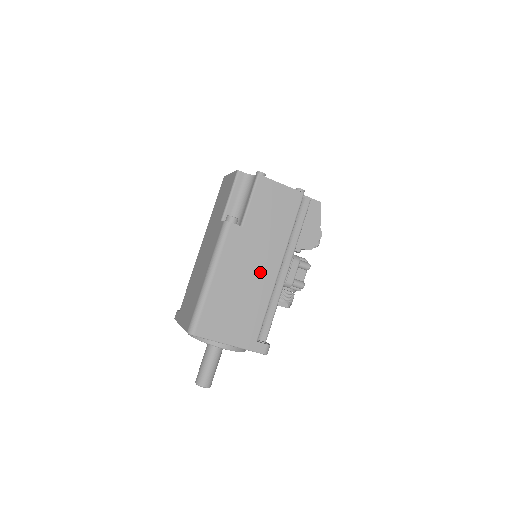
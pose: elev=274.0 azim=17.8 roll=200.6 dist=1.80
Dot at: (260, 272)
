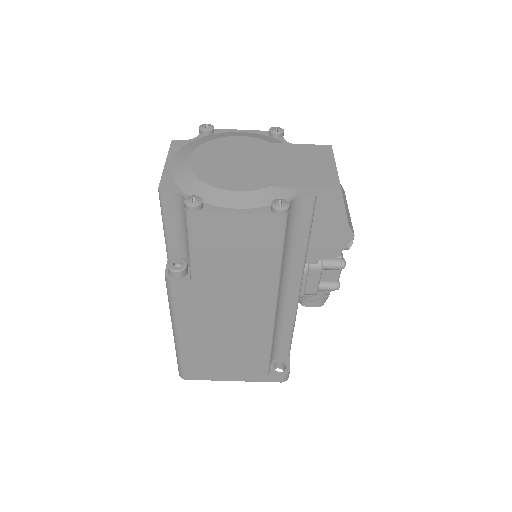
Dot at: (245, 321)
